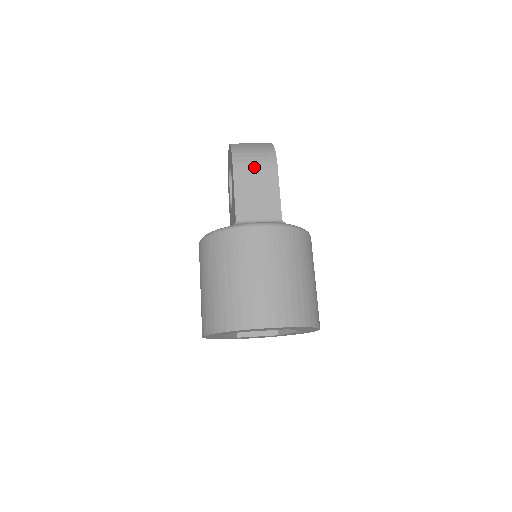
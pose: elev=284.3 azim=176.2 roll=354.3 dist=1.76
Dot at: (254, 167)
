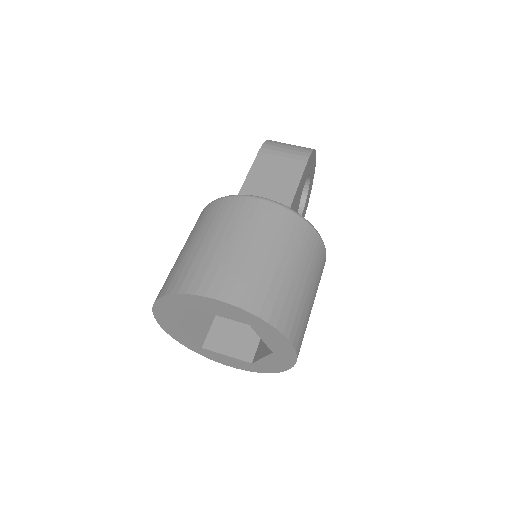
Dot at: (282, 155)
